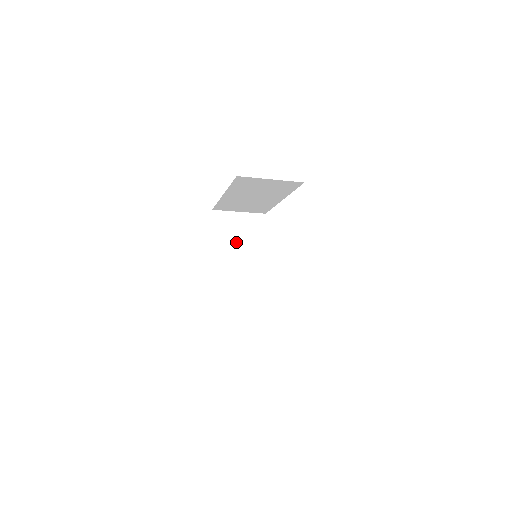
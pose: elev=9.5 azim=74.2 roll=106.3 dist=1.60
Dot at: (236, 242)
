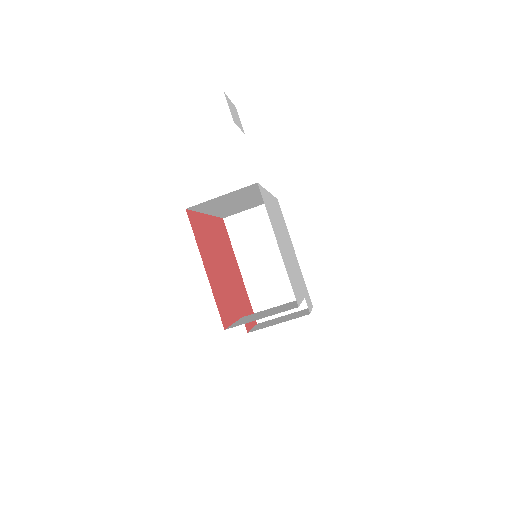
Dot at: occluded
